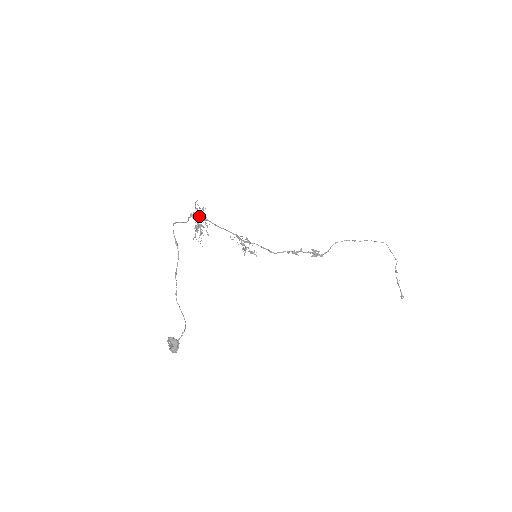
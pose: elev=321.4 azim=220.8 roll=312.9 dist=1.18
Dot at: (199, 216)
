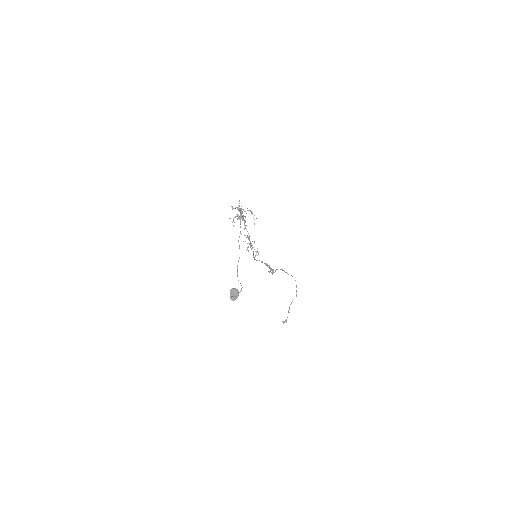
Dot at: occluded
